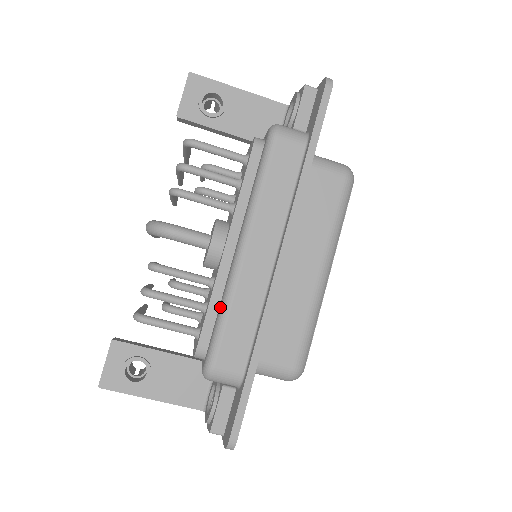
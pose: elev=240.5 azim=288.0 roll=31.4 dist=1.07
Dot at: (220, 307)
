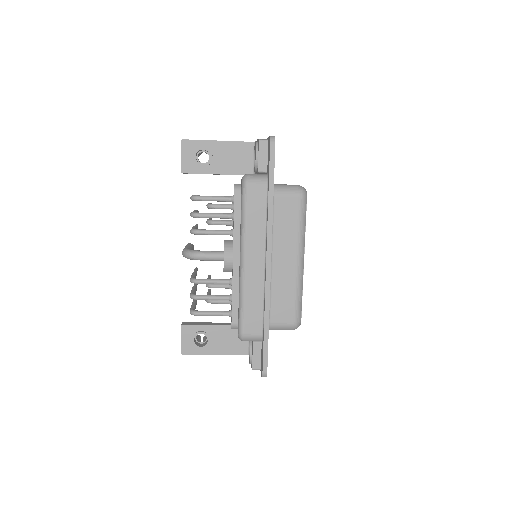
Dot at: (239, 298)
